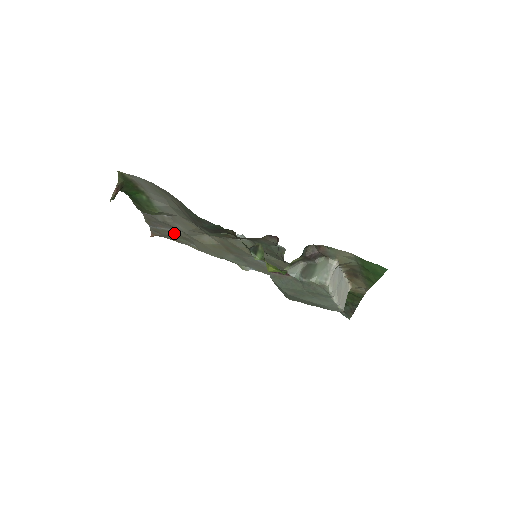
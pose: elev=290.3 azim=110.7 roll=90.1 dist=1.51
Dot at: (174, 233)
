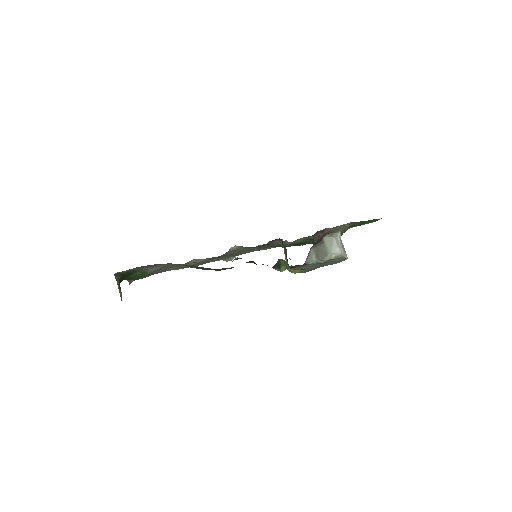
Dot at: (157, 272)
